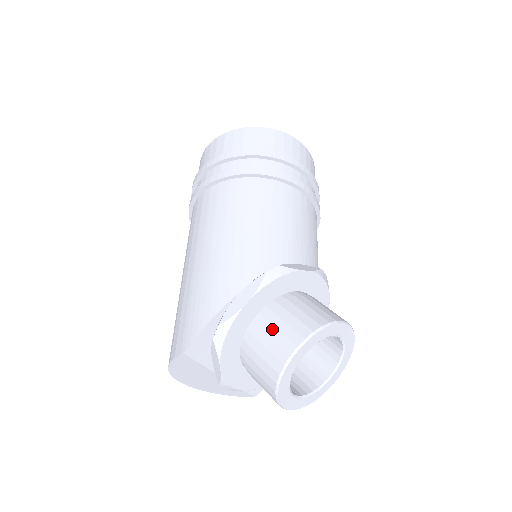
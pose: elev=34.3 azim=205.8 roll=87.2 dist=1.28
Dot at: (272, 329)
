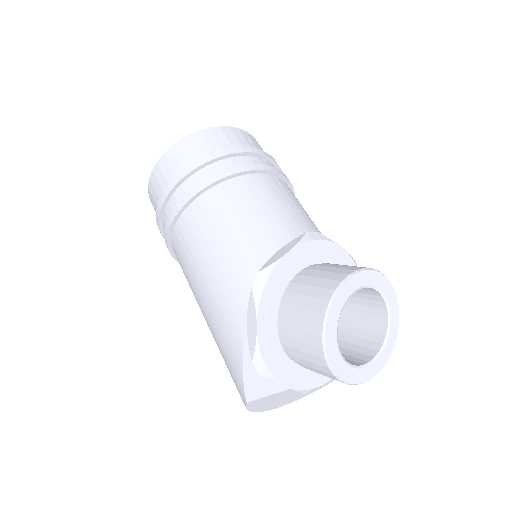
Dot at: (295, 332)
